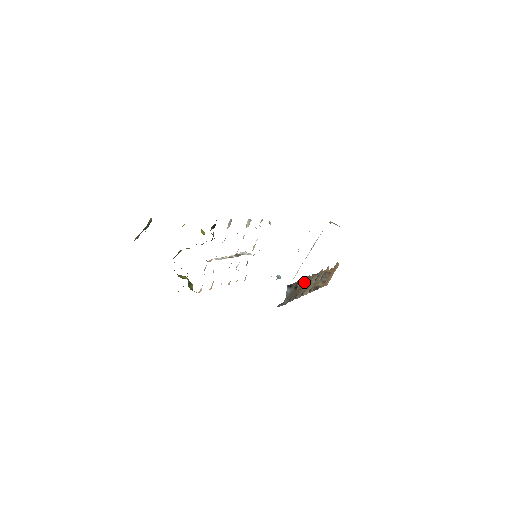
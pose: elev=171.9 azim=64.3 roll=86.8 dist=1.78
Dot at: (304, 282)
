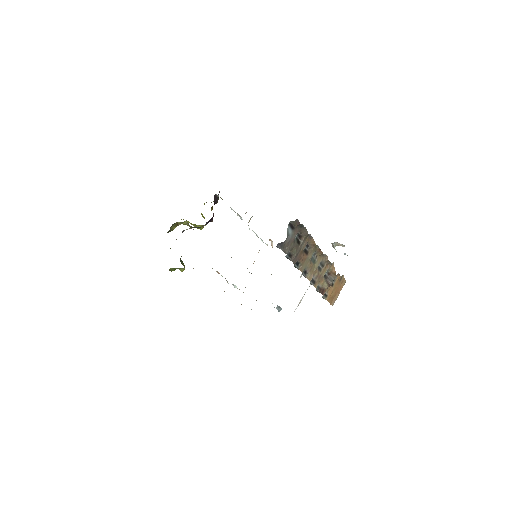
Dot at: (307, 250)
